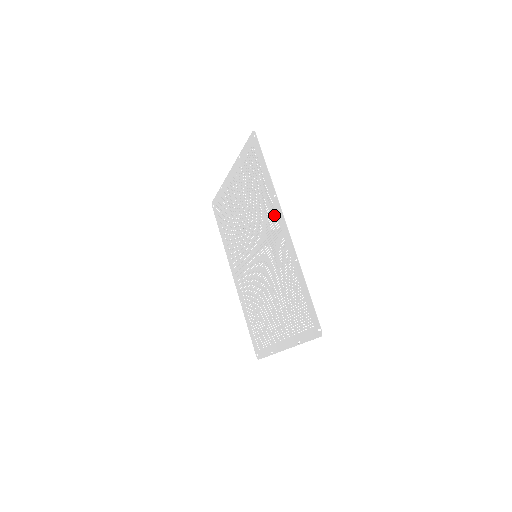
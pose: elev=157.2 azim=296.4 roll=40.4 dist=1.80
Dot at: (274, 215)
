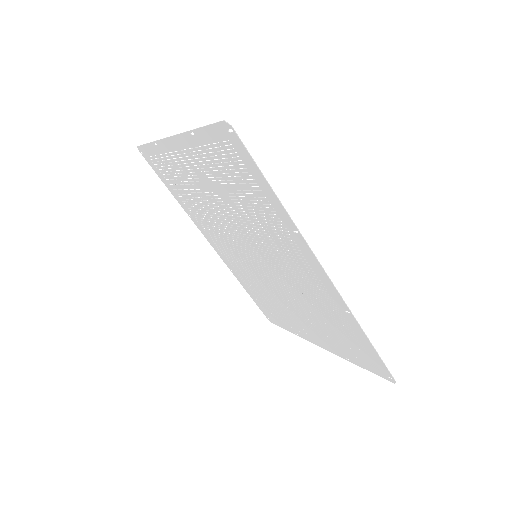
Dot at: (296, 249)
